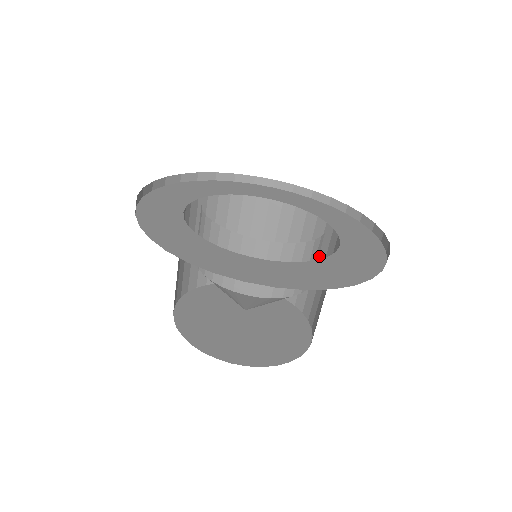
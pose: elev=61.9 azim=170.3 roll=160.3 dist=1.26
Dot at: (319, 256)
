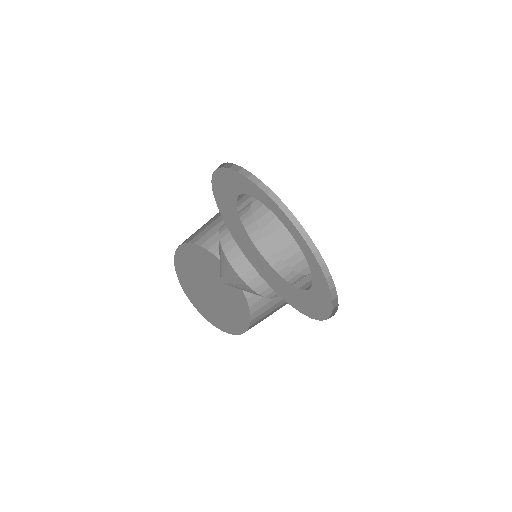
Dot at: occluded
